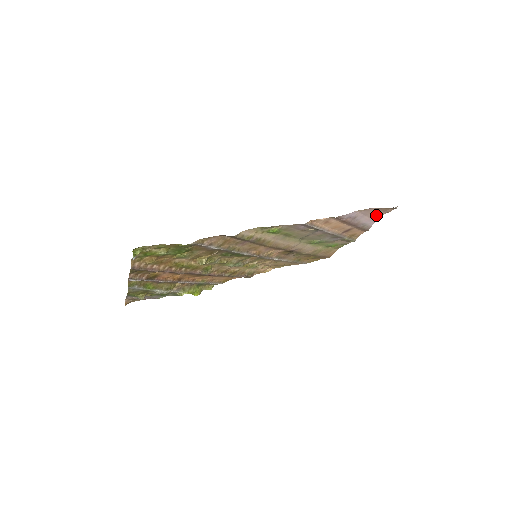
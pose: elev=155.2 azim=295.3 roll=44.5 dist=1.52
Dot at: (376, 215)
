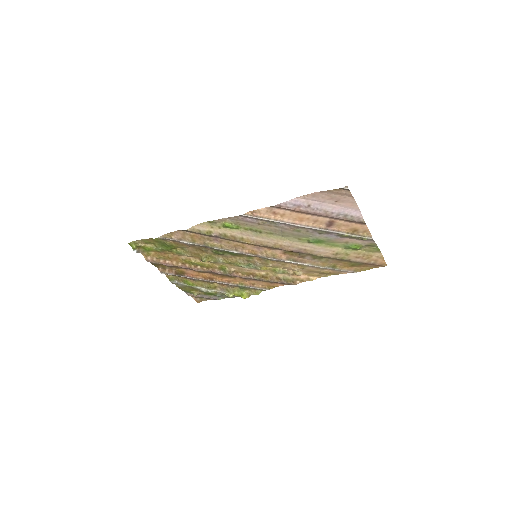
Dot at: (343, 201)
